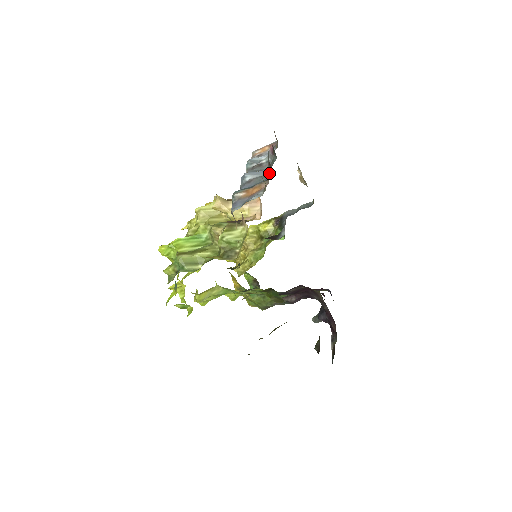
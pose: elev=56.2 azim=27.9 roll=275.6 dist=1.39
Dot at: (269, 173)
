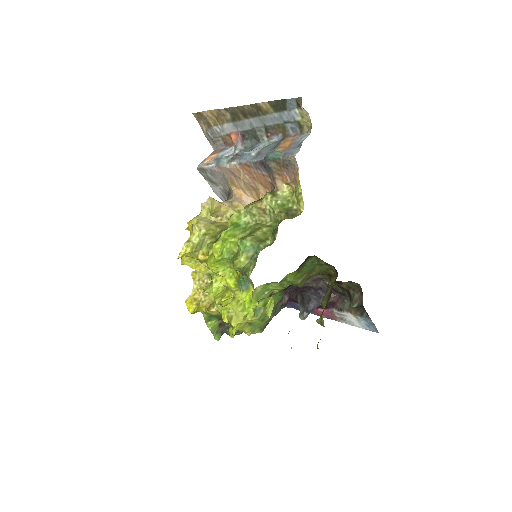
Dot at: (271, 140)
